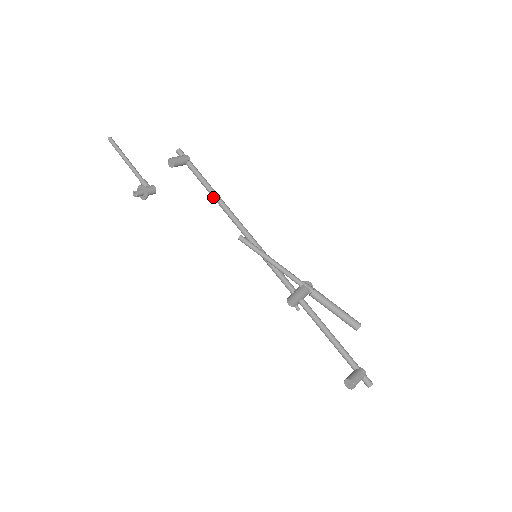
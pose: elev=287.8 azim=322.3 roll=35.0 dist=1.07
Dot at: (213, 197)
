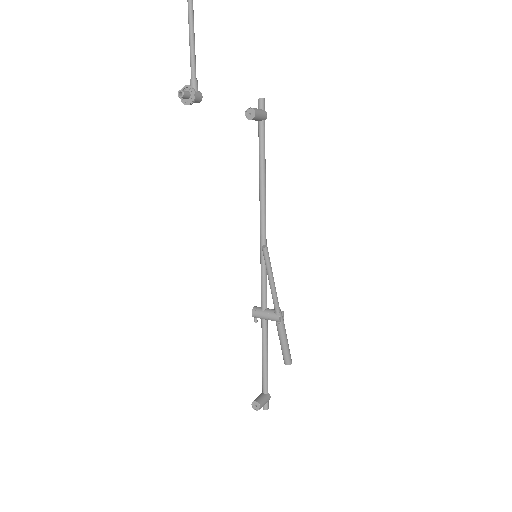
Dot at: (260, 176)
